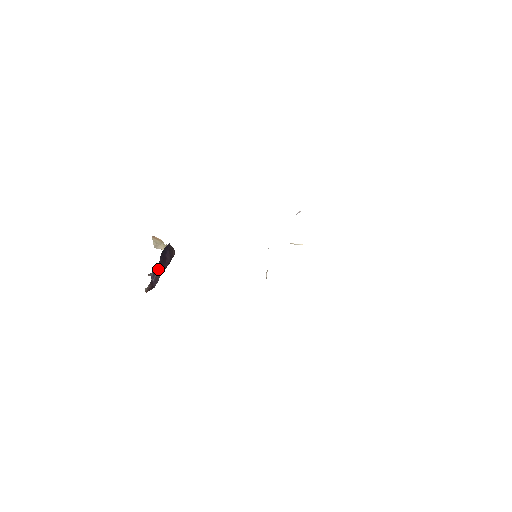
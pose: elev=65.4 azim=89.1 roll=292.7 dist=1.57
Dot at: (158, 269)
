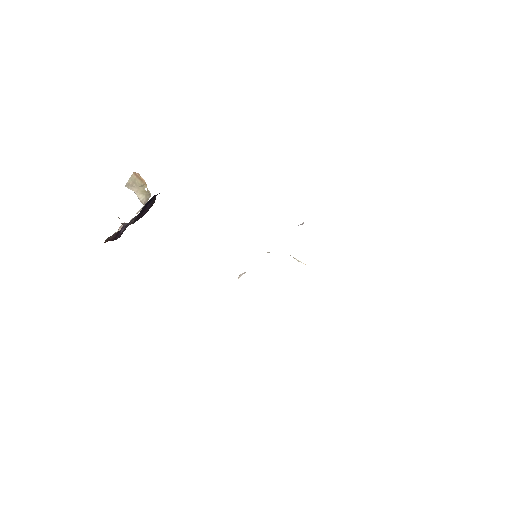
Dot at: occluded
